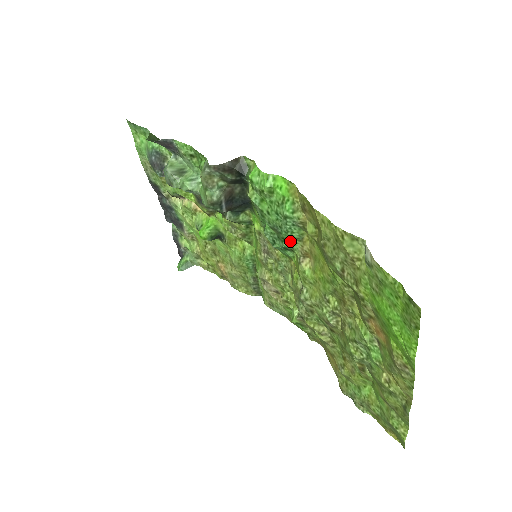
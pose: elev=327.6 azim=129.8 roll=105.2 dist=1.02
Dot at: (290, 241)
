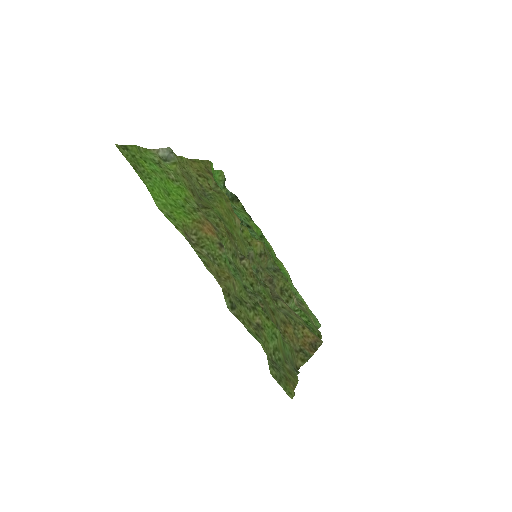
Dot at: occluded
